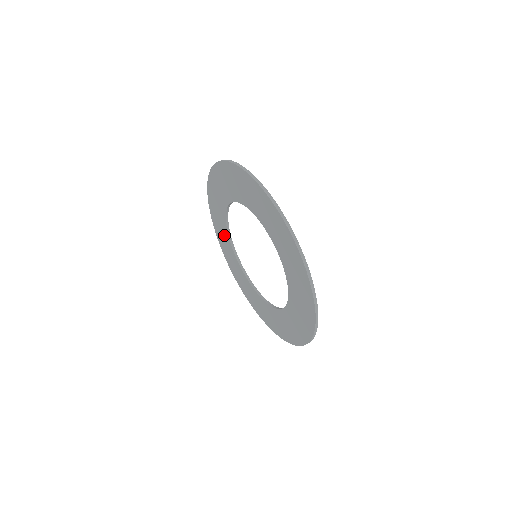
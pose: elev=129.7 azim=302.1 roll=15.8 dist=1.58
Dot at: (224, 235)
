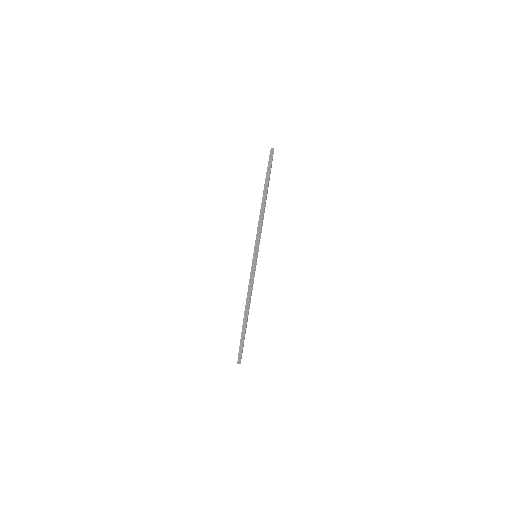
Dot at: occluded
